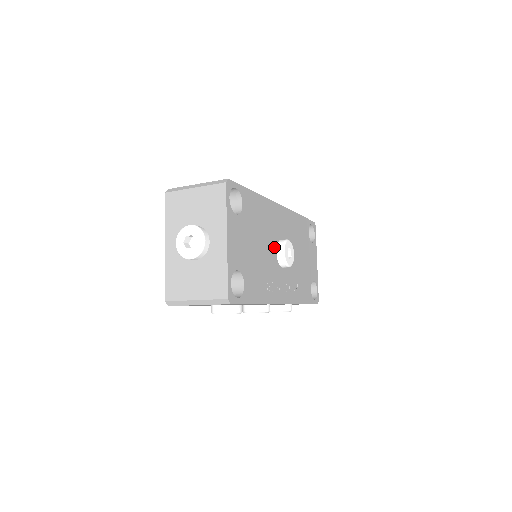
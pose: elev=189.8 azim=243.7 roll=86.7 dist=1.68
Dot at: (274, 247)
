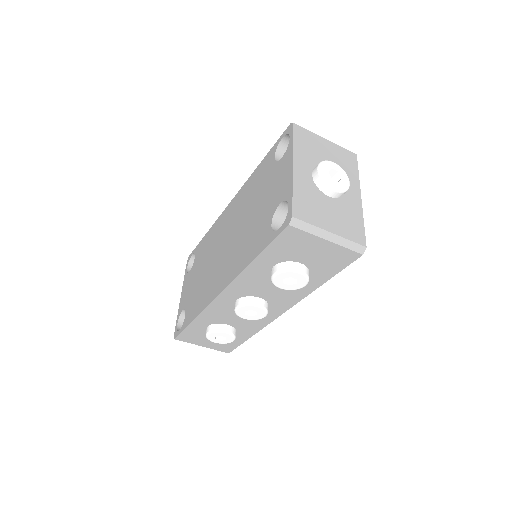
Dot at: occluded
